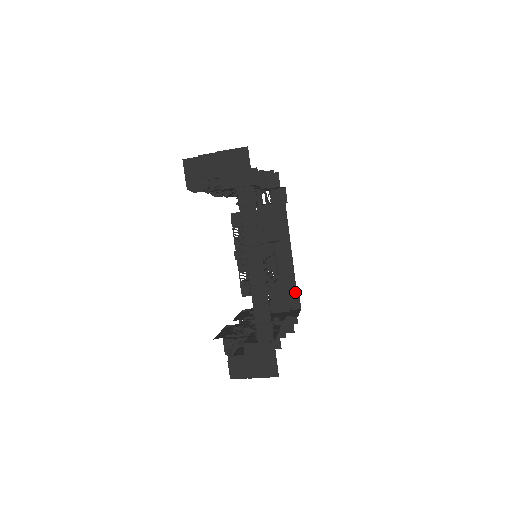
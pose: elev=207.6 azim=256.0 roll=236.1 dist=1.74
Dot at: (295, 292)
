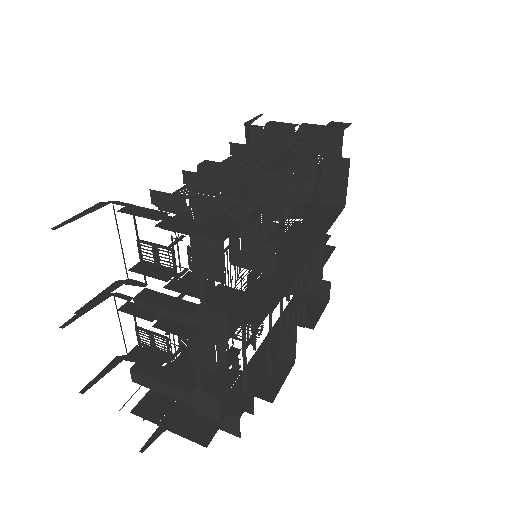
Dot at: occluded
